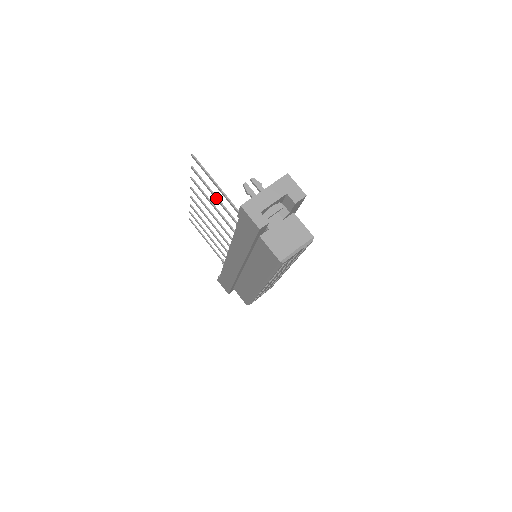
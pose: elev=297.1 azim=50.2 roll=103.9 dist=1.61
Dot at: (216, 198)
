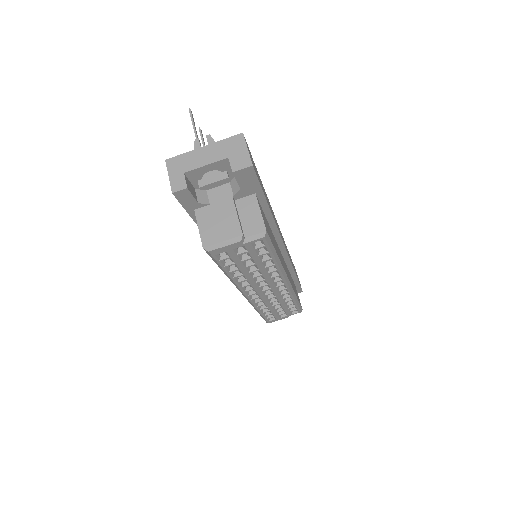
Dot at: occluded
